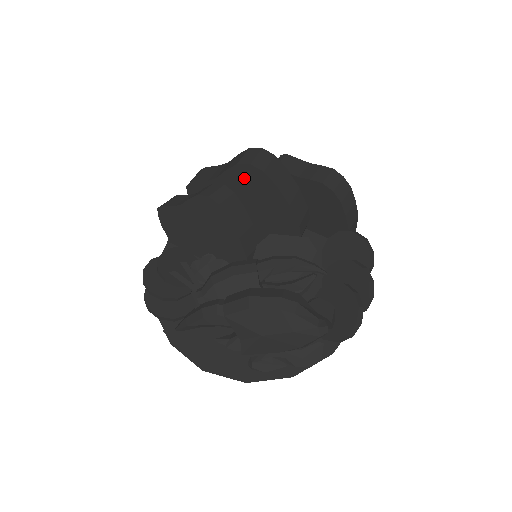
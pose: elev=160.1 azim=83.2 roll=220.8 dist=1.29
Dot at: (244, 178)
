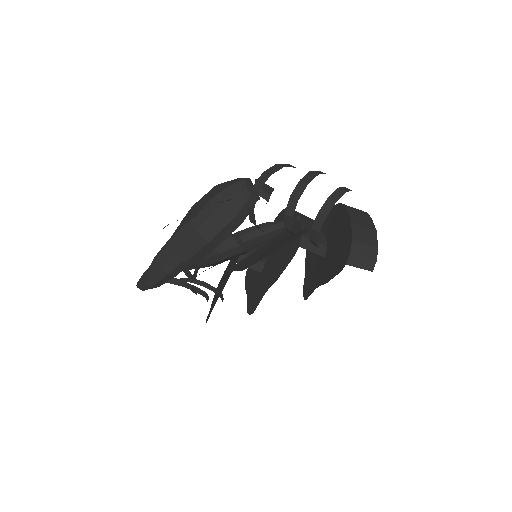
Dot at: occluded
